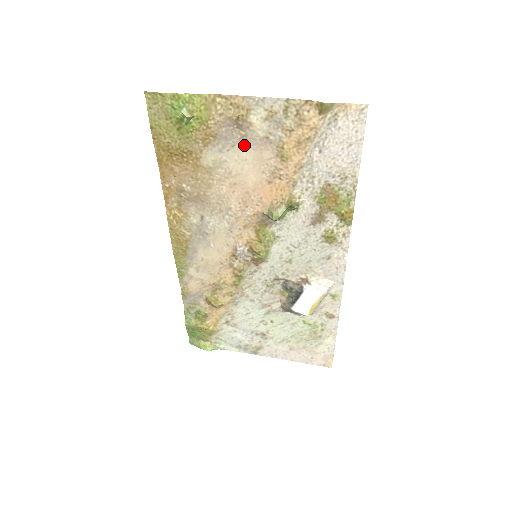
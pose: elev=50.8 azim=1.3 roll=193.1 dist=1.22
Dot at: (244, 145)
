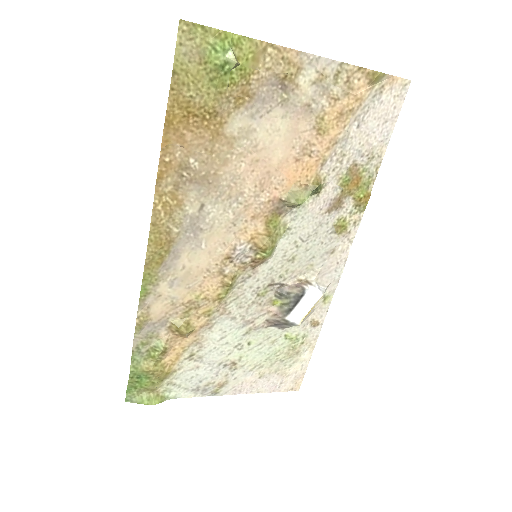
Dot at: (281, 112)
